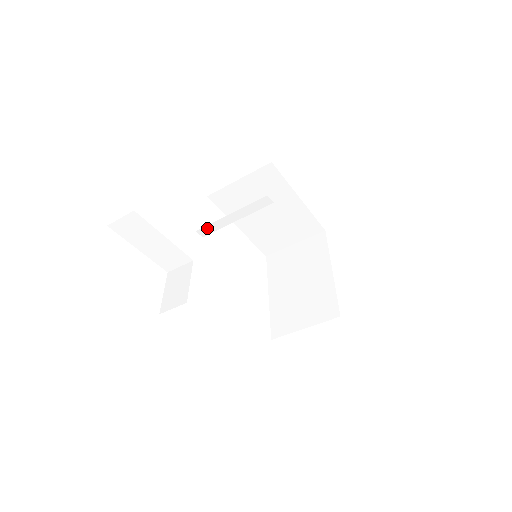
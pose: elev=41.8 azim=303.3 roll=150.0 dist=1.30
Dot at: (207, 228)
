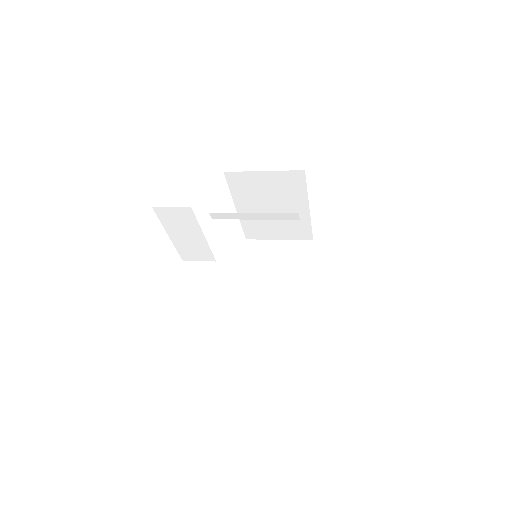
Dot at: (222, 214)
